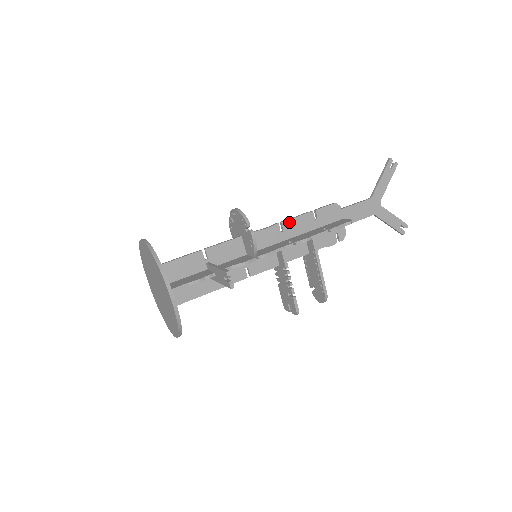
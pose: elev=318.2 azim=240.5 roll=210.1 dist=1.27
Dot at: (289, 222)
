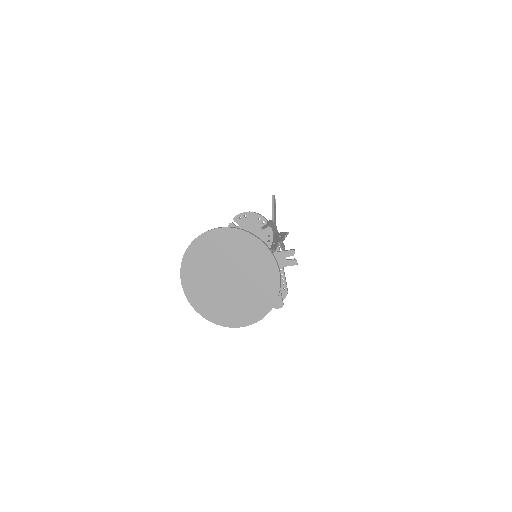
Dot at: occluded
